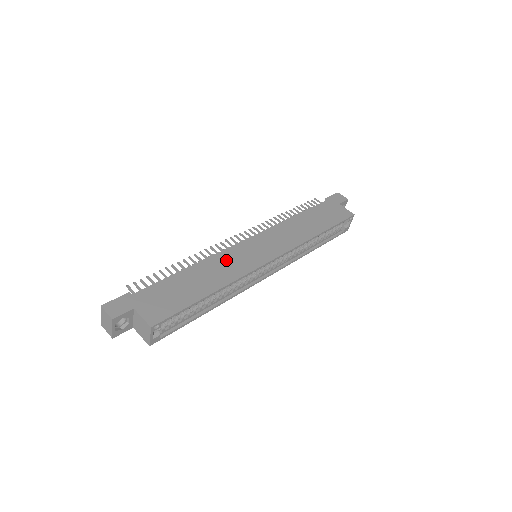
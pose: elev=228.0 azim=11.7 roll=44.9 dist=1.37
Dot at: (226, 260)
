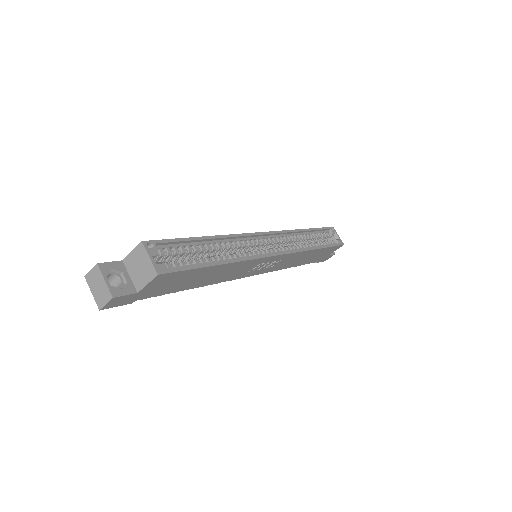
Dot at: occluded
